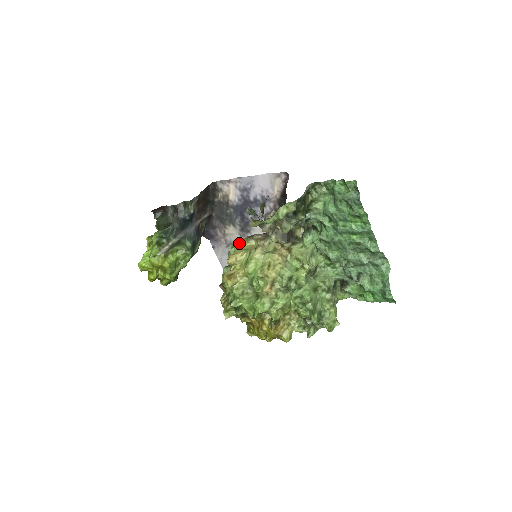
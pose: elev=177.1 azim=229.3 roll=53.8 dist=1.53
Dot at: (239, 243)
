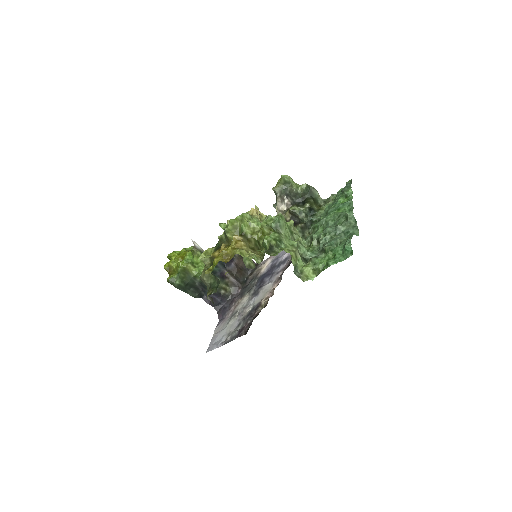
Dot at: occluded
